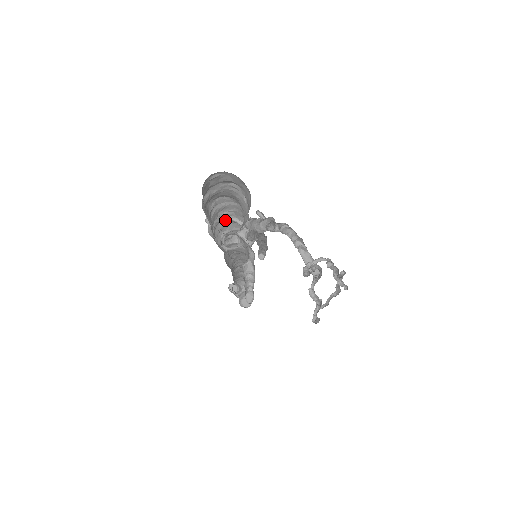
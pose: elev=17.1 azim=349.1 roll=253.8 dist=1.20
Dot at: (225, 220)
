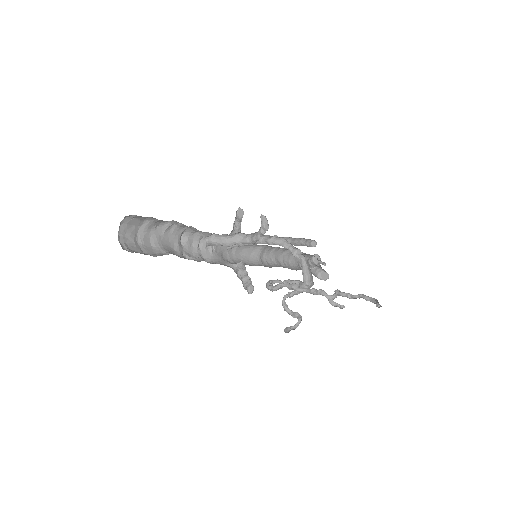
Dot at: occluded
